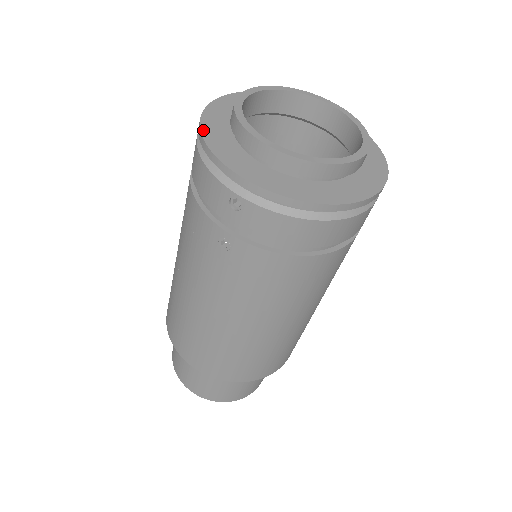
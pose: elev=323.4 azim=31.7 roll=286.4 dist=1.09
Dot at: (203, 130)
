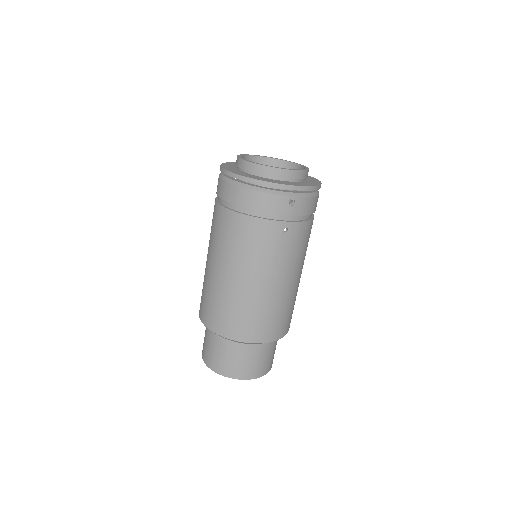
Dot at: (253, 178)
